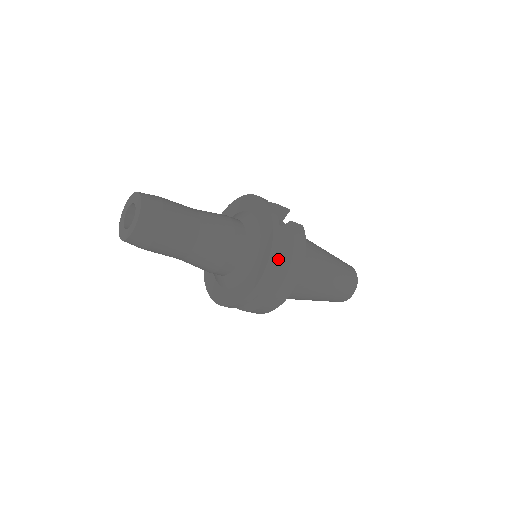
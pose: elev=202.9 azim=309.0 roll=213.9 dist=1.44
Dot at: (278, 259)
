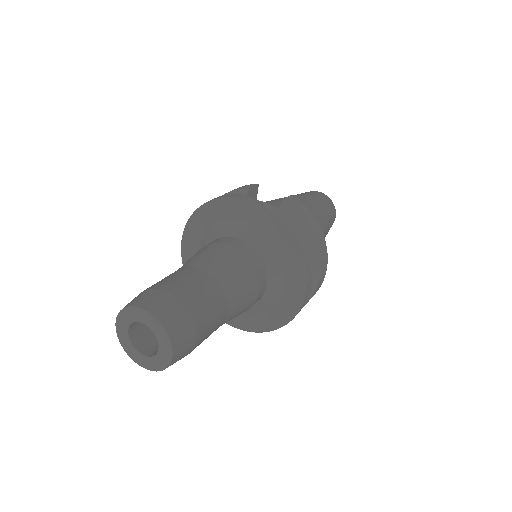
Dot at: occluded
